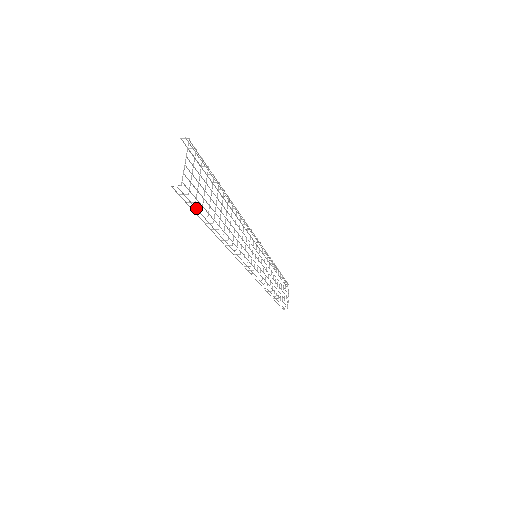
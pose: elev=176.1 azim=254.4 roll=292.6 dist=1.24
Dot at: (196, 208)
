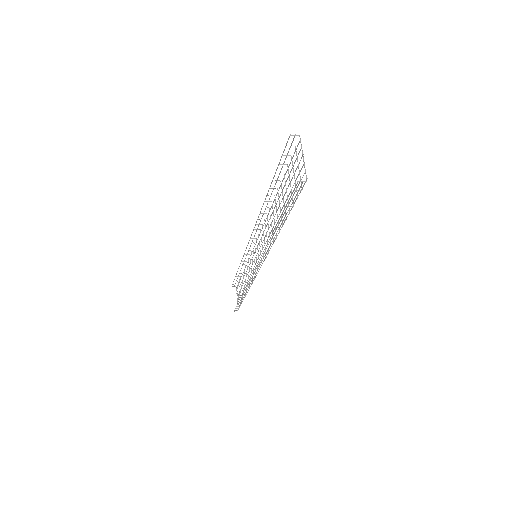
Dot at: occluded
